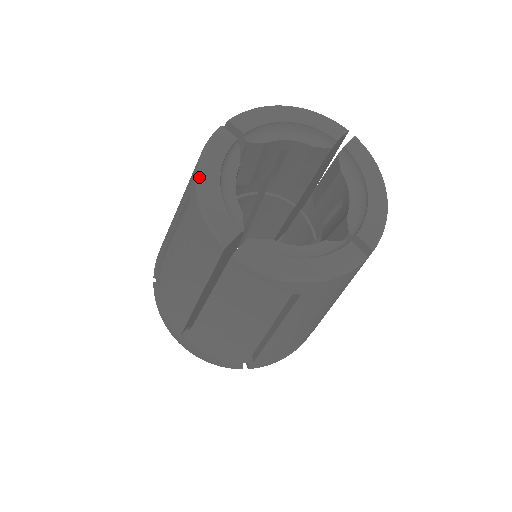
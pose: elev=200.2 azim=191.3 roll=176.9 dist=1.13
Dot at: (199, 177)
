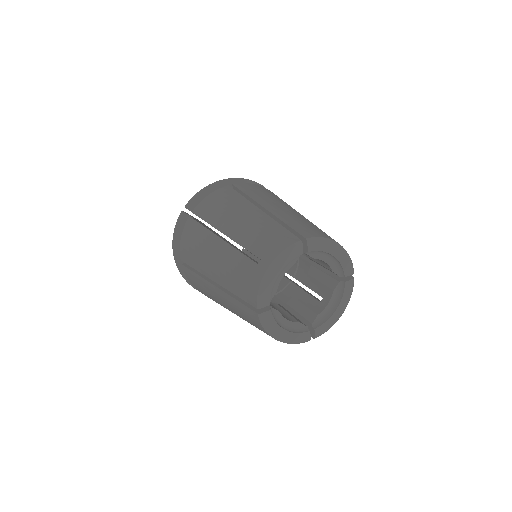
Dot at: (277, 339)
